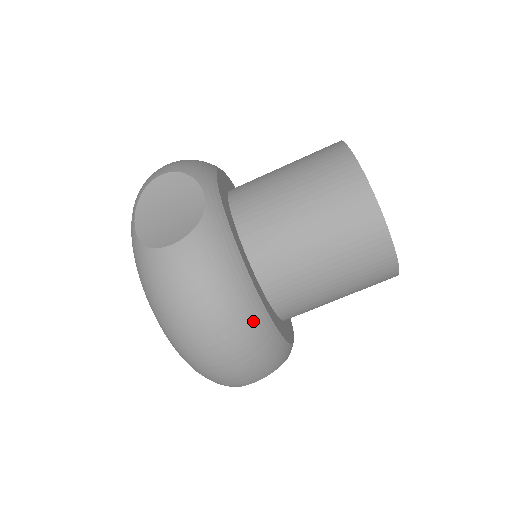
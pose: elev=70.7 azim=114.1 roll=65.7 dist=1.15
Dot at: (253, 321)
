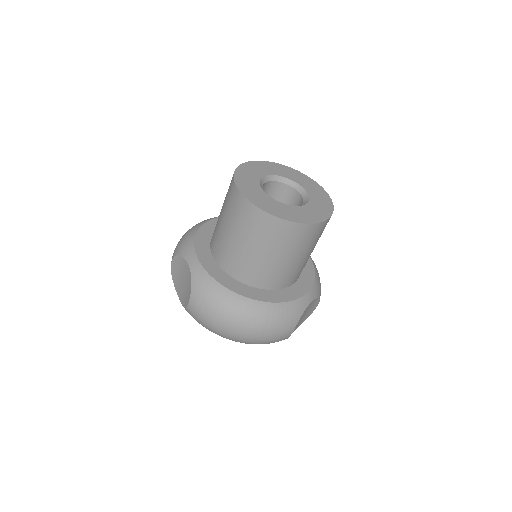
Dot at: (251, 312)
